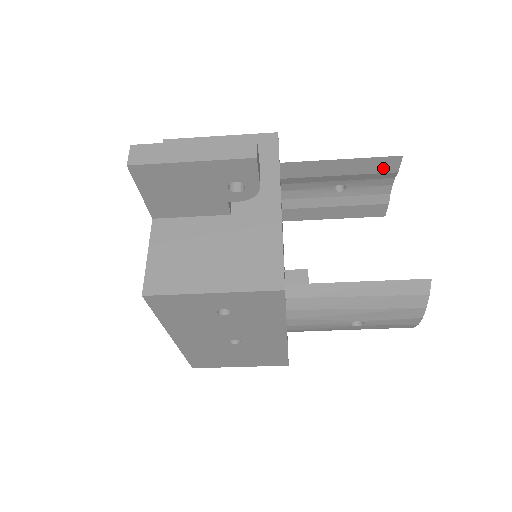
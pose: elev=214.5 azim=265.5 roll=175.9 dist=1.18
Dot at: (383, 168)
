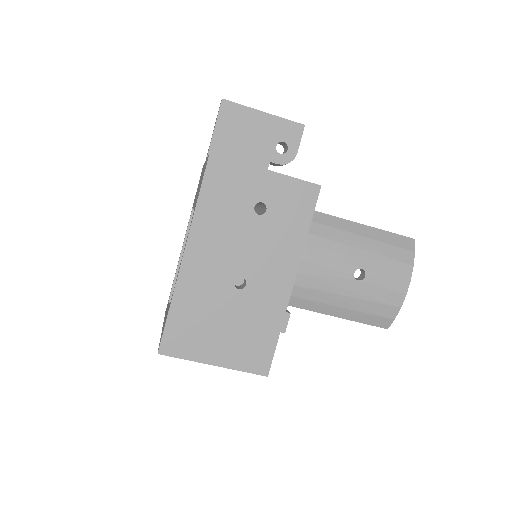
Dot at: occluded
